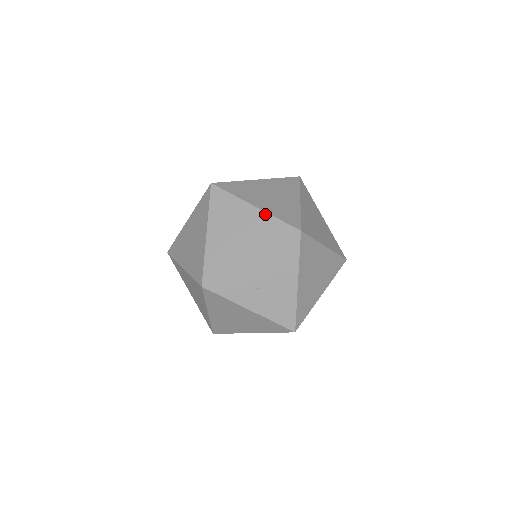
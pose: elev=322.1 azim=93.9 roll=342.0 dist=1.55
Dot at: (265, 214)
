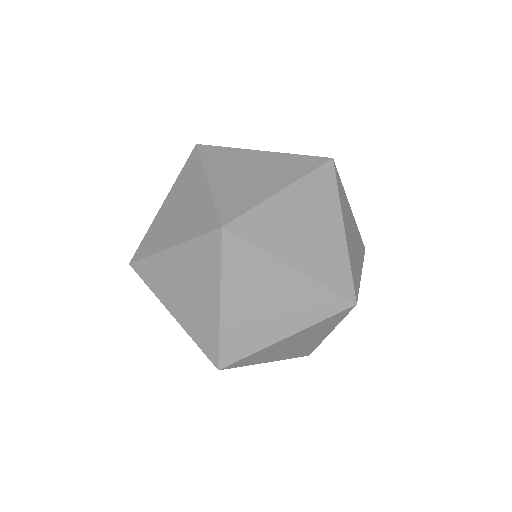
Dot at: (209, 194)
